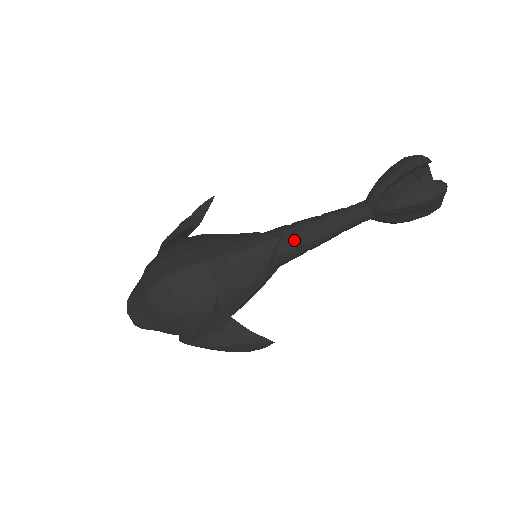
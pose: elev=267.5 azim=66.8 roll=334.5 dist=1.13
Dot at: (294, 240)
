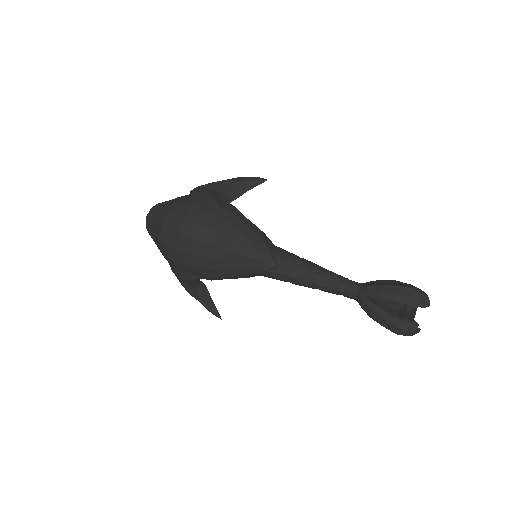
Dot at: (285, 275)
